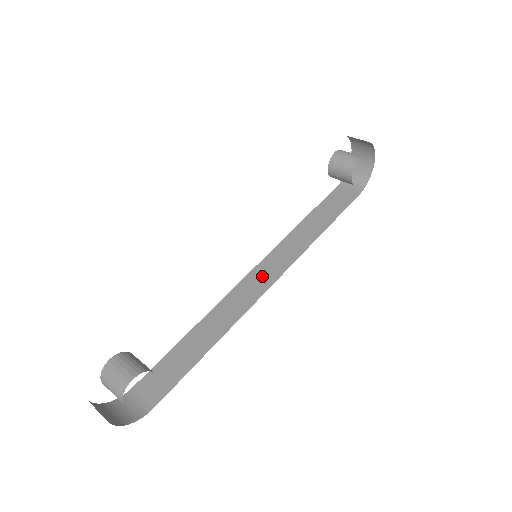
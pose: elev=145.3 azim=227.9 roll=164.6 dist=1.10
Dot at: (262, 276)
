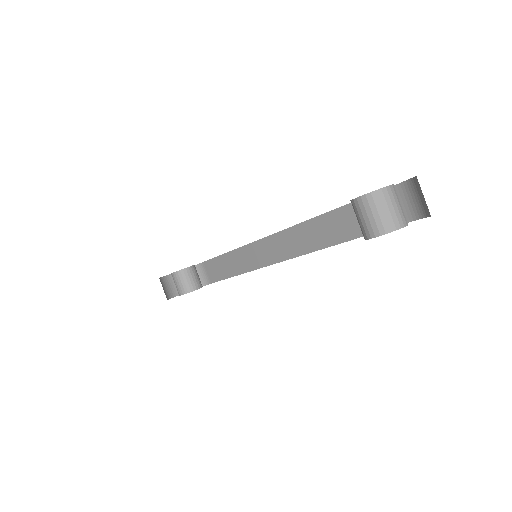
Dot at: (279, 246)
